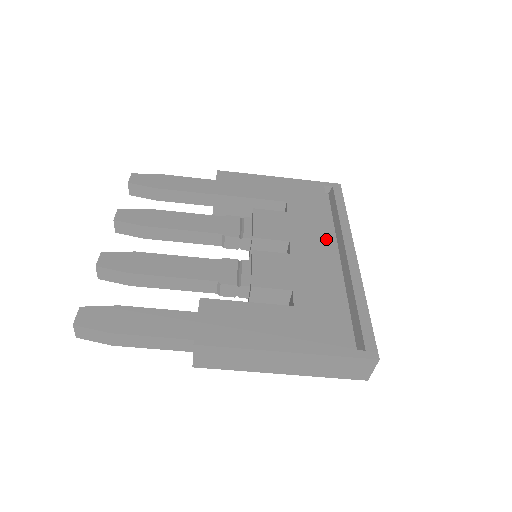
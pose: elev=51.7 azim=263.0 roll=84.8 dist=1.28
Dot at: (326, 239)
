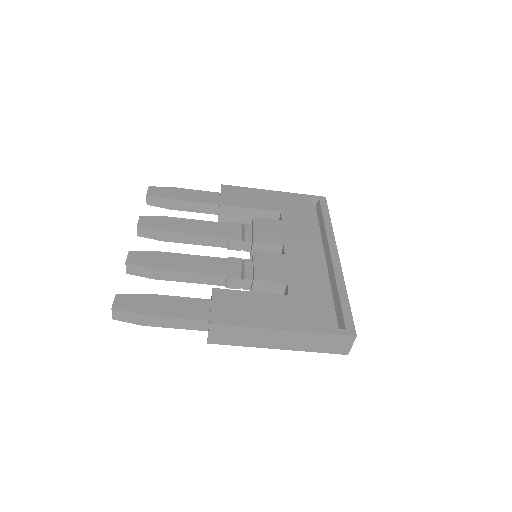
Dot at: (314, 242)
